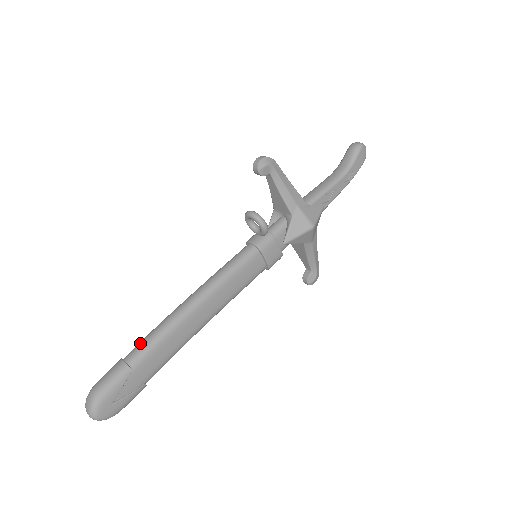
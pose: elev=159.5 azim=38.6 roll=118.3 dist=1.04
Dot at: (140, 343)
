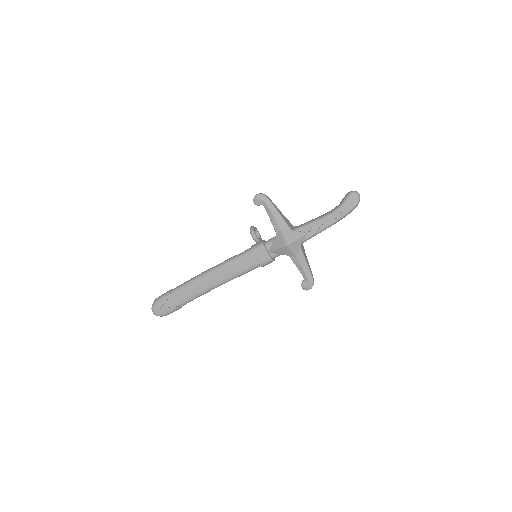
Dot at: (181, 284)
